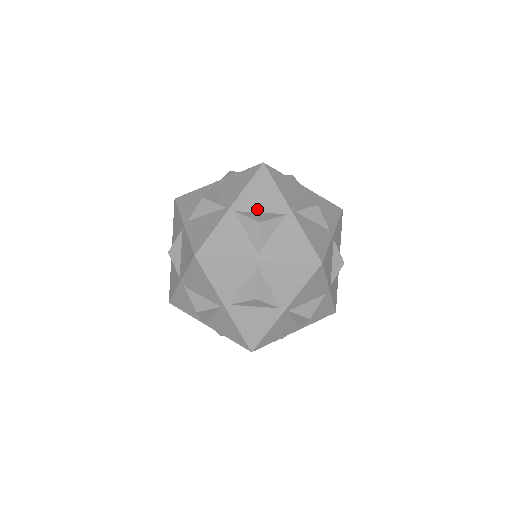
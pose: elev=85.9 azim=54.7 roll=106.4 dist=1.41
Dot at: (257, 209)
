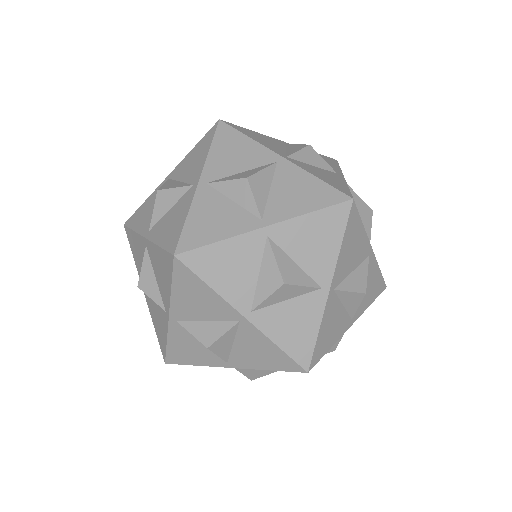
Dot at: (200, 317)
